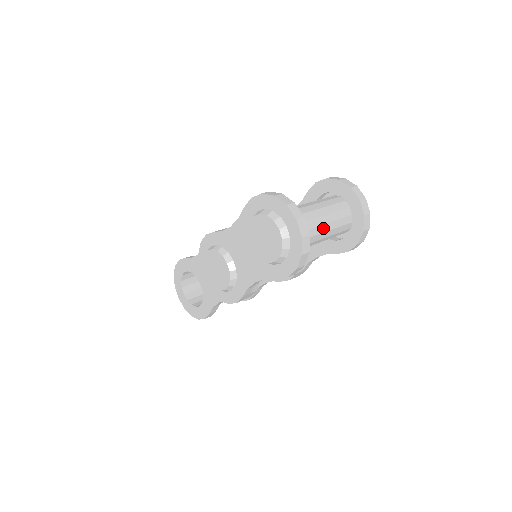
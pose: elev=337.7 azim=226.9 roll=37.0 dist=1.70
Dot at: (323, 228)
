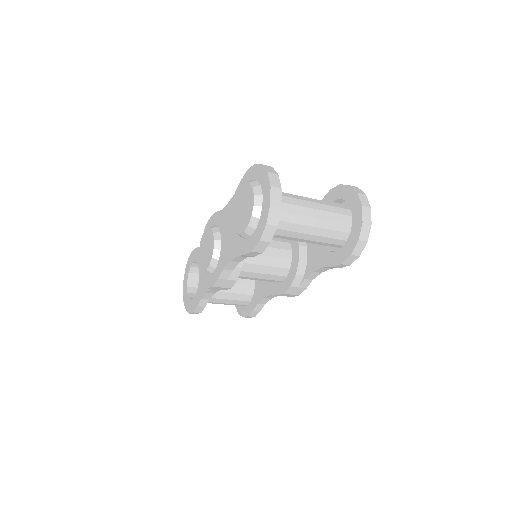
Dot at: (312, 221)
